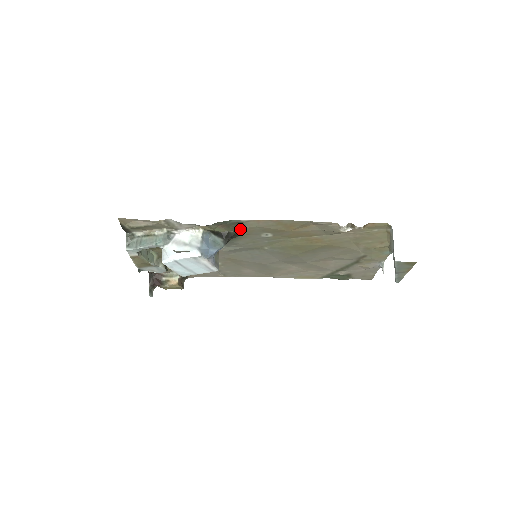
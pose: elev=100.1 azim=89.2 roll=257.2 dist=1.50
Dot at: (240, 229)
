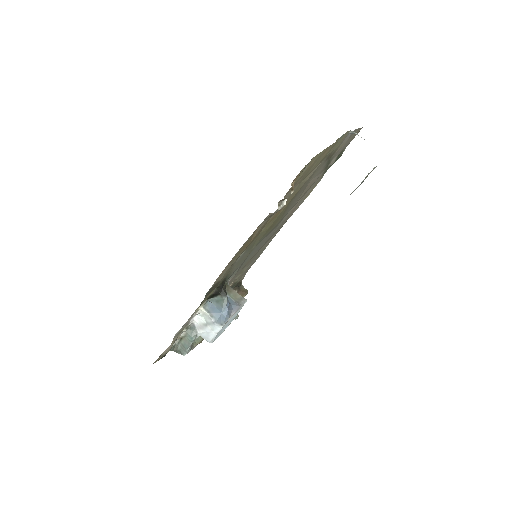
Dot at: (219, 282)
